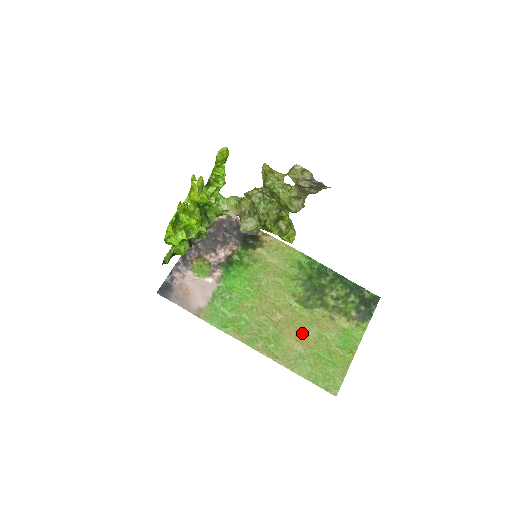
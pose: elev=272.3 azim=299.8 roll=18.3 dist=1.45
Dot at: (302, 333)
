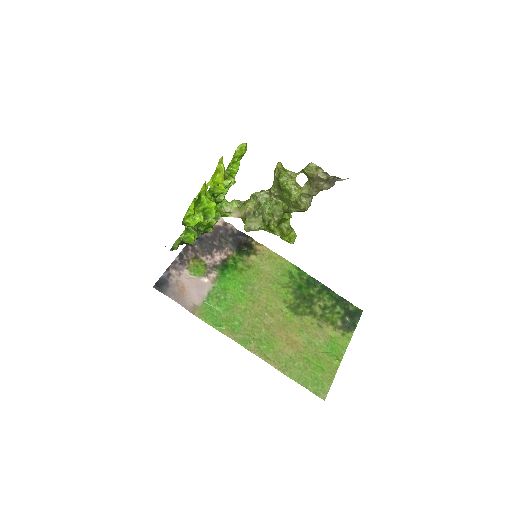
Dot at: (292, 337)
